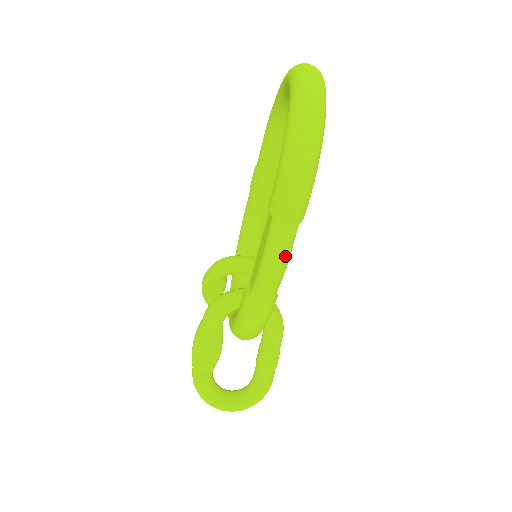
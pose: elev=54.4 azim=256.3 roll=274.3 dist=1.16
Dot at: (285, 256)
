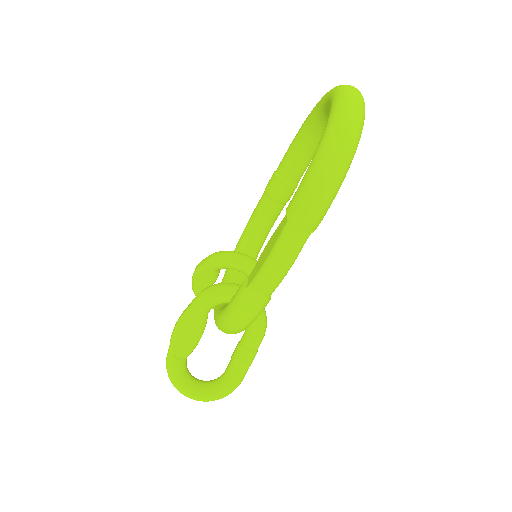
Dot at: (290, 260)
